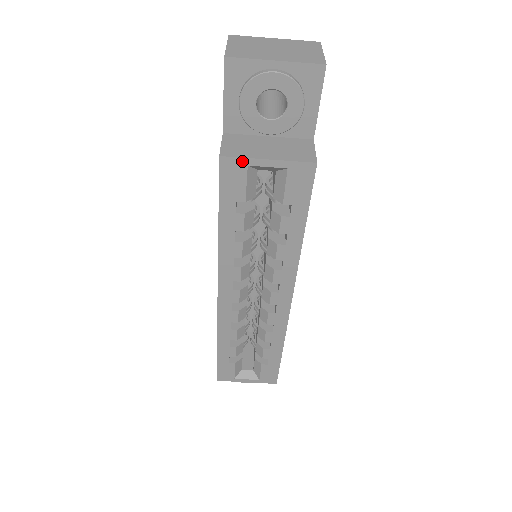
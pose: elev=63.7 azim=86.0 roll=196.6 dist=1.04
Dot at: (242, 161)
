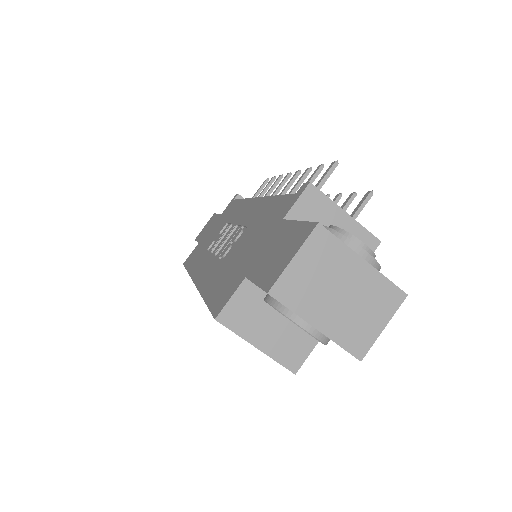
Dot at: (234, 332)
